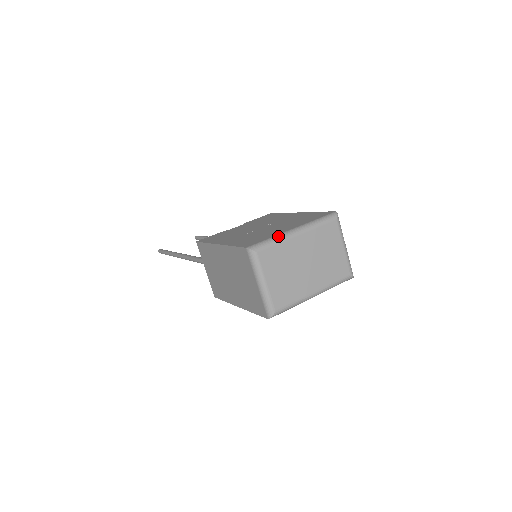
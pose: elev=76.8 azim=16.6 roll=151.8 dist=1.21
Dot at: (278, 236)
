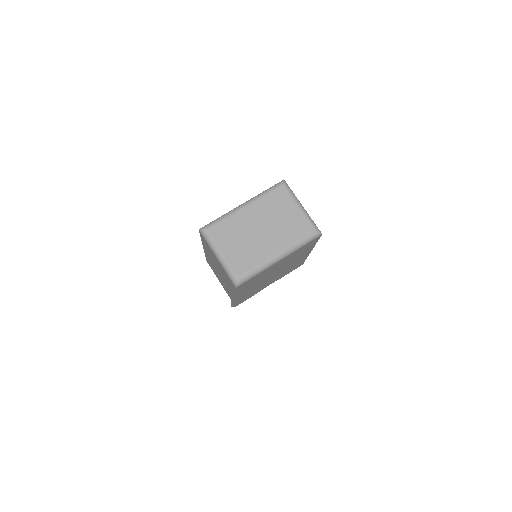
Dot at: (227, 213)
